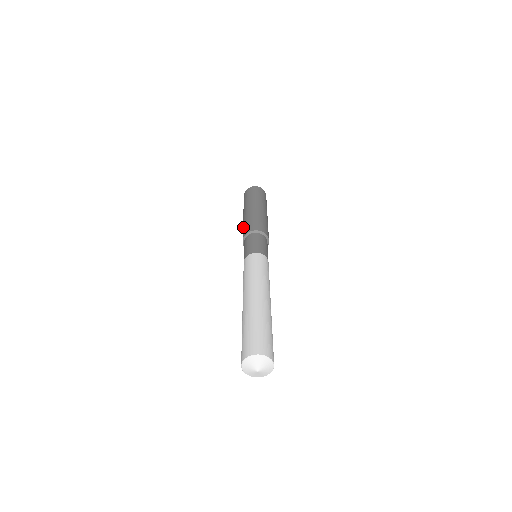
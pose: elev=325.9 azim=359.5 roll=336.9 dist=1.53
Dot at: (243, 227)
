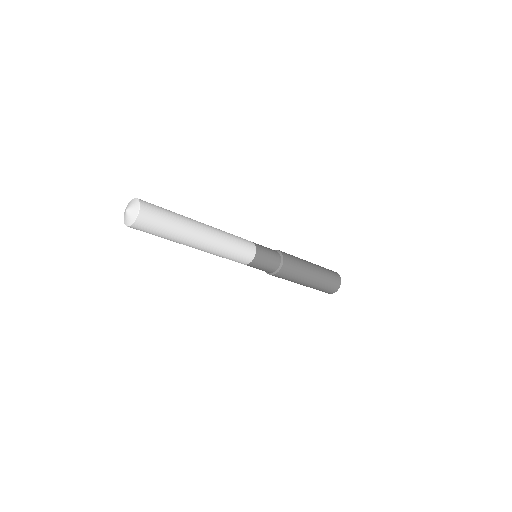
Dot at: occluded
